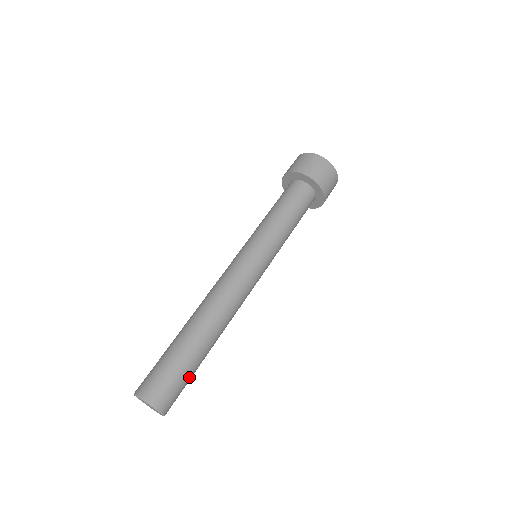
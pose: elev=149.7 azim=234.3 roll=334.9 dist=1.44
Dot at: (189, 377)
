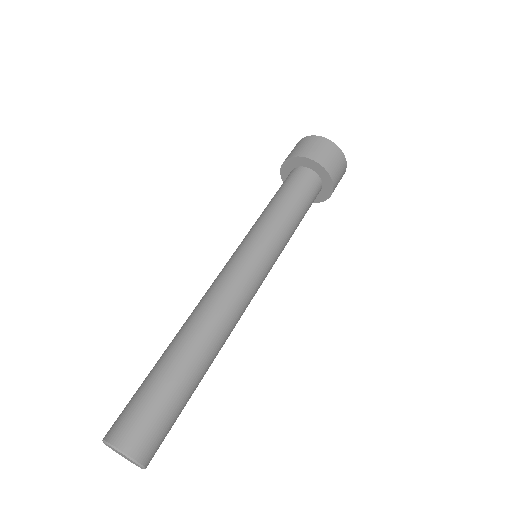
Dot at: (178, 414)
